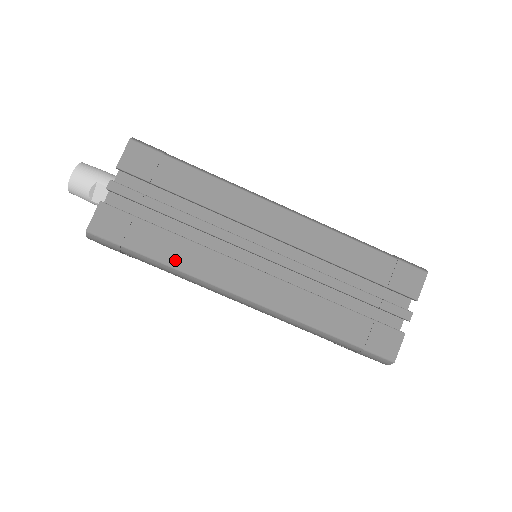
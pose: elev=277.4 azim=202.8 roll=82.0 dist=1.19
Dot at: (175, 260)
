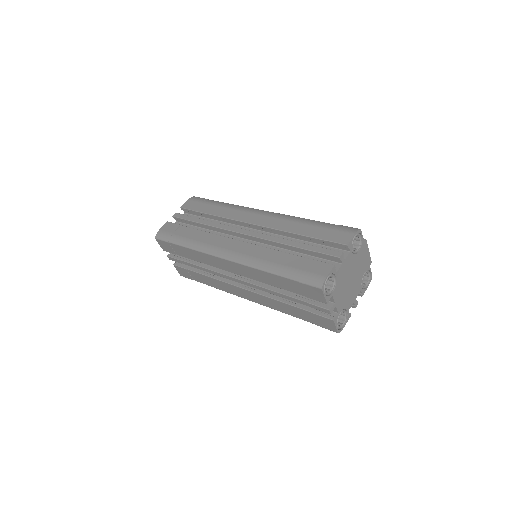
Dot at: (213, 285)
